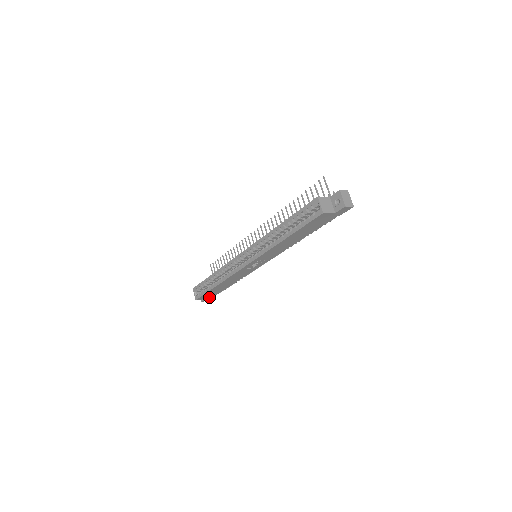
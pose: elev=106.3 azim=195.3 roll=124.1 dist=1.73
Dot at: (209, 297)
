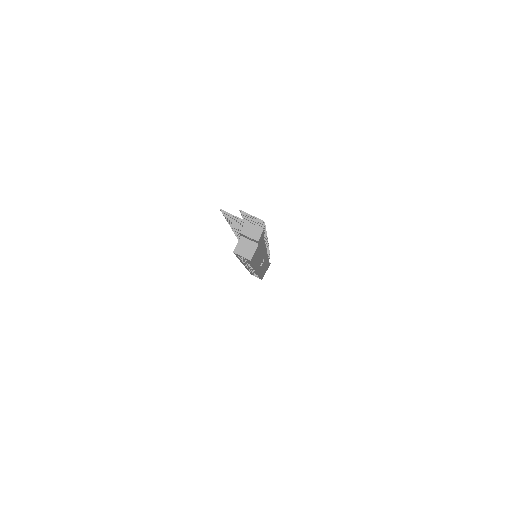
Dot at: (267, 268)
